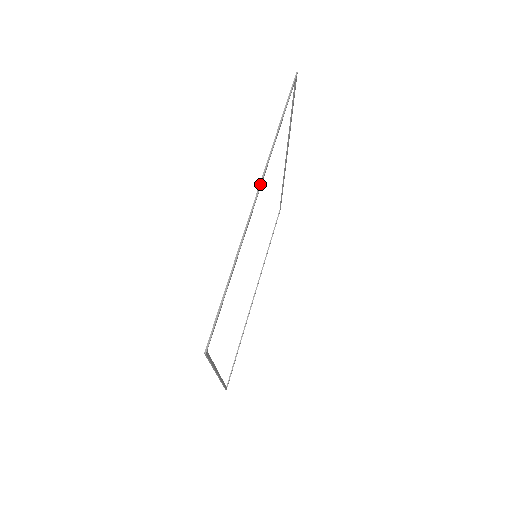
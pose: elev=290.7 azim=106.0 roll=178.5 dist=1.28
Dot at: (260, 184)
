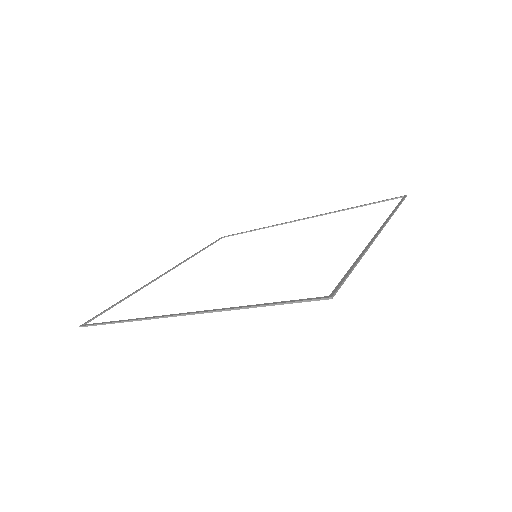
Dot at: (382, 229)
